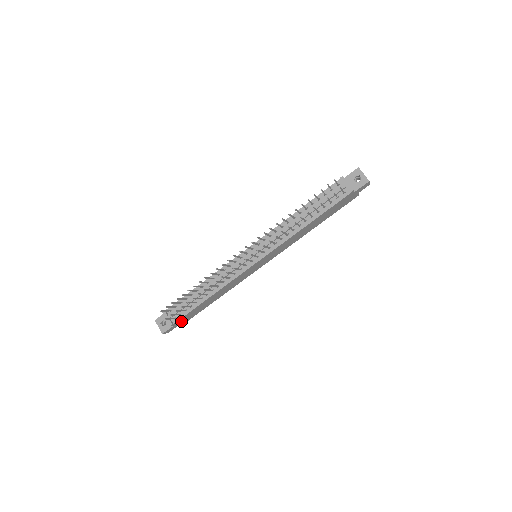
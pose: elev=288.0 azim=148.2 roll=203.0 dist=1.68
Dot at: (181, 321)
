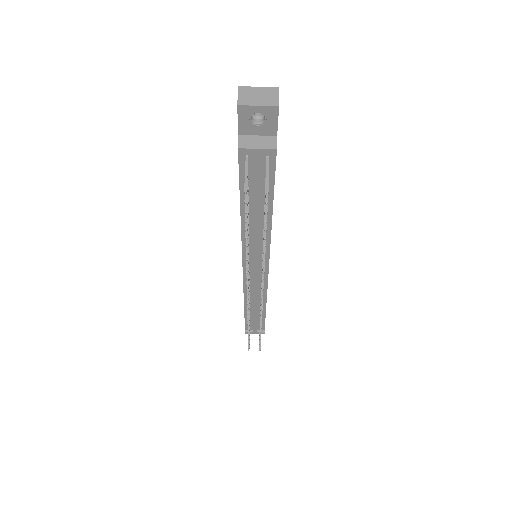
Dot at: occluded
